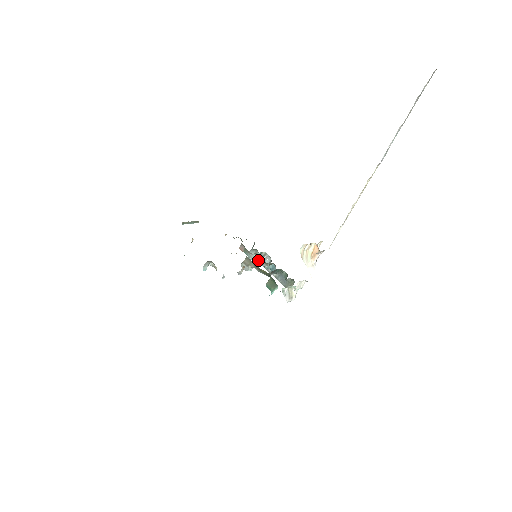
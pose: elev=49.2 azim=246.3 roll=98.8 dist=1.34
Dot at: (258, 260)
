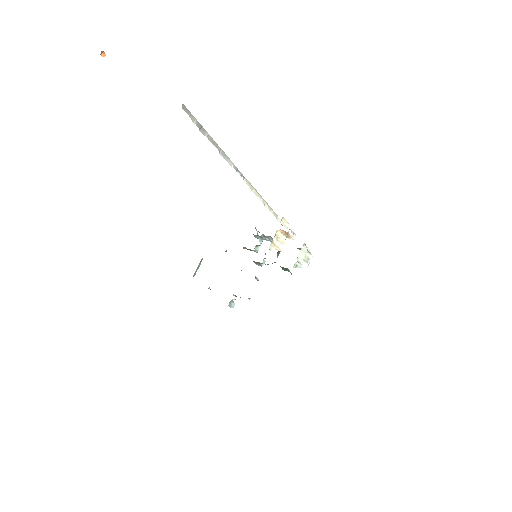
Dot at: occluded
